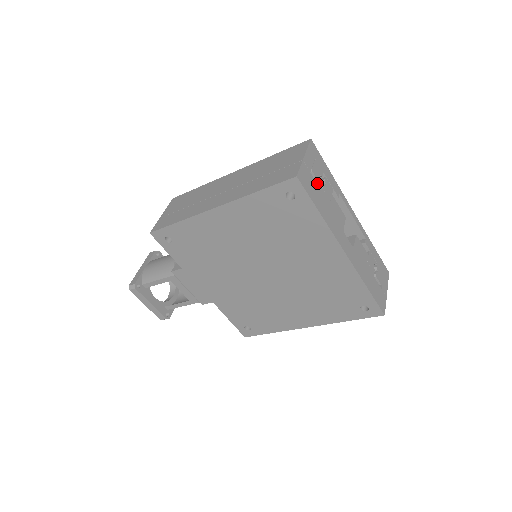
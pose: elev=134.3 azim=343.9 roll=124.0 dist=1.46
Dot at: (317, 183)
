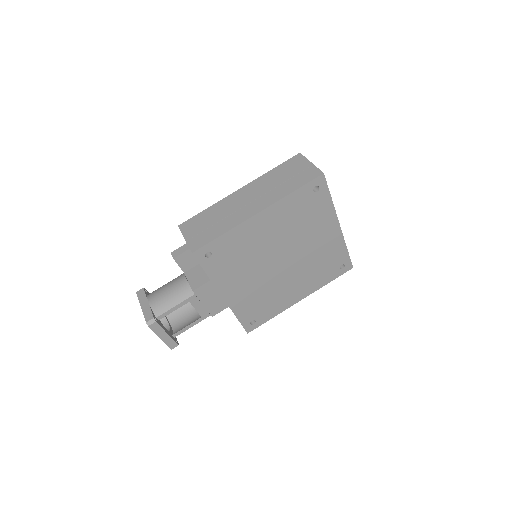
Dot at: occluded
